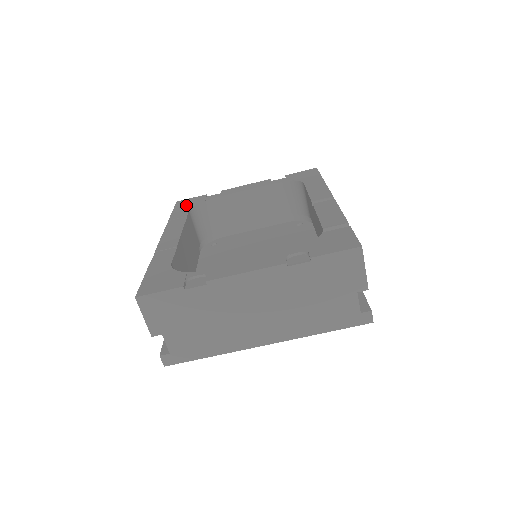
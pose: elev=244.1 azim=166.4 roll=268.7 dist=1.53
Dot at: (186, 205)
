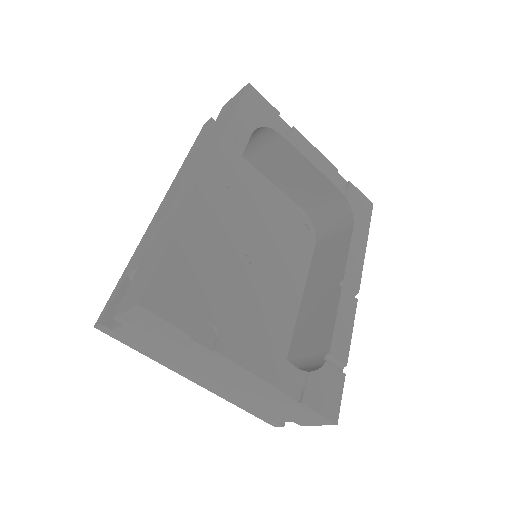
Dot at: (254, 112)
